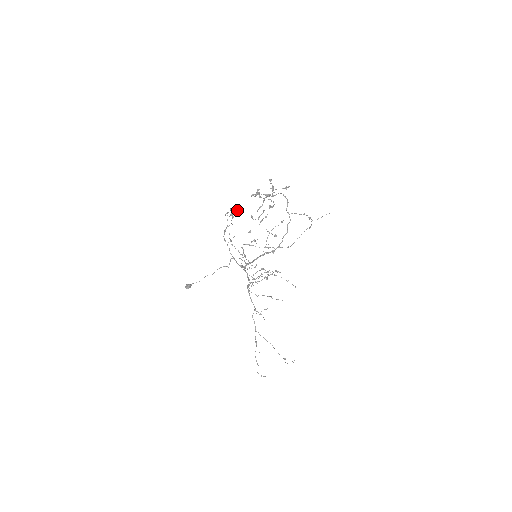
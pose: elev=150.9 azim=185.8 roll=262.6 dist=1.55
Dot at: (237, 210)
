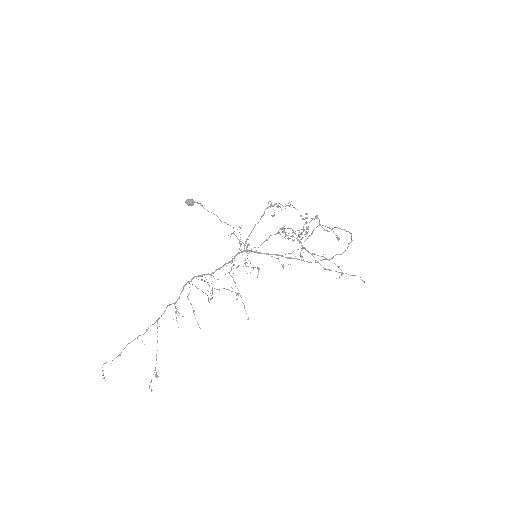
Dot at: occluded
